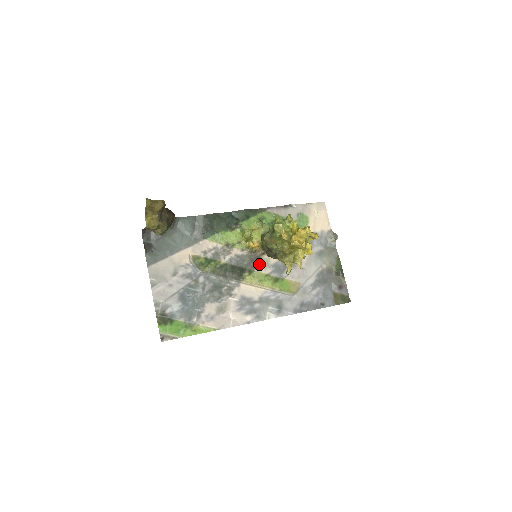
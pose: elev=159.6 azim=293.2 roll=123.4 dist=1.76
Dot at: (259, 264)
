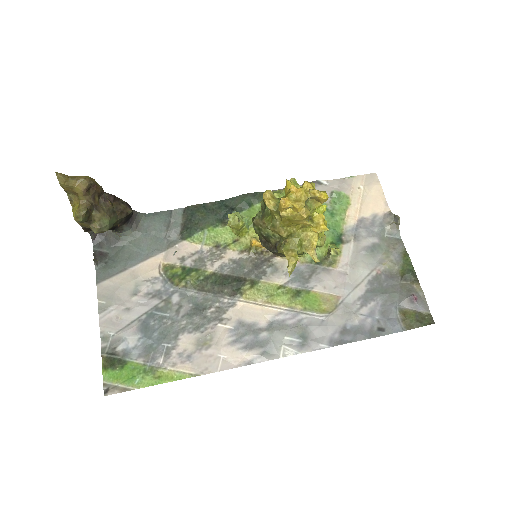
Dot at: (268, 271)
